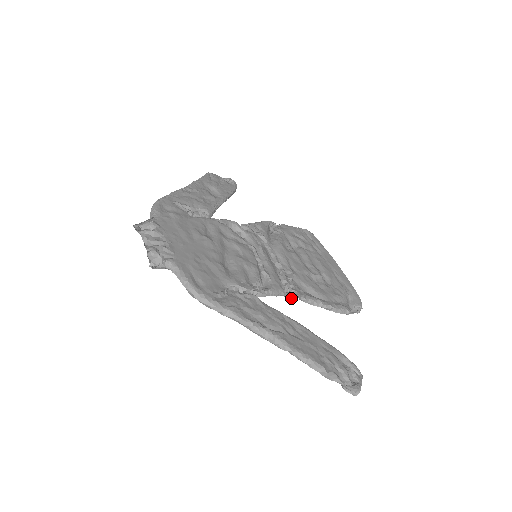
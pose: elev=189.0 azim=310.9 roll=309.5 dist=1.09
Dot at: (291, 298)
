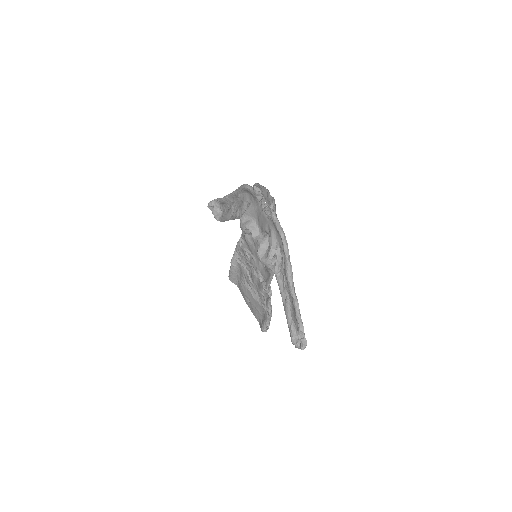
Dot at: (266, 290)
